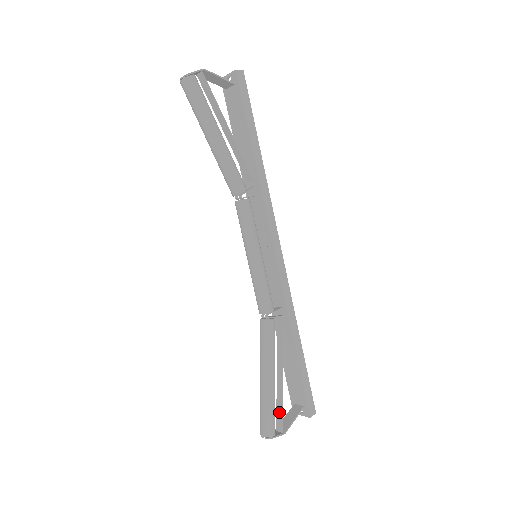
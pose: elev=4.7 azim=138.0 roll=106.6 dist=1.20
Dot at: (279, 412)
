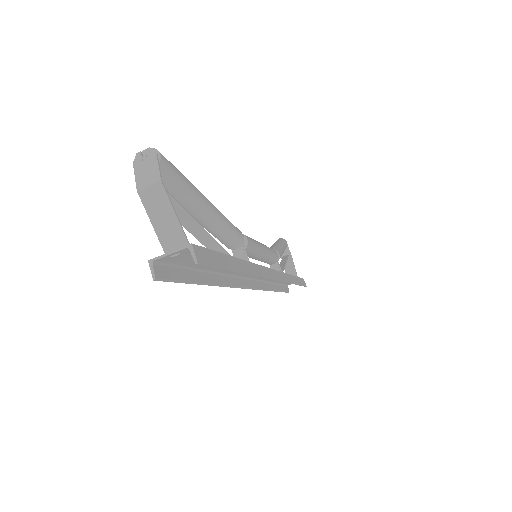
Dot at: occluded
